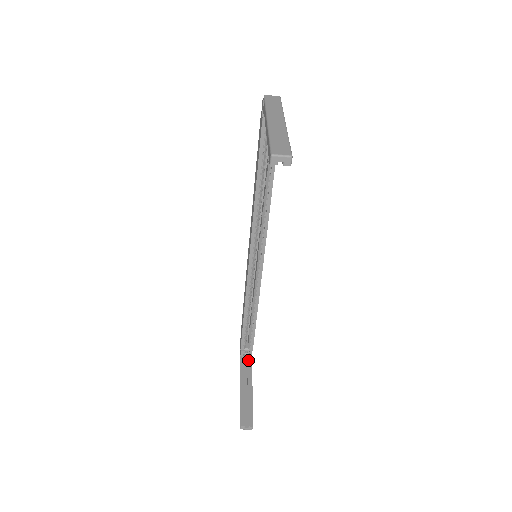
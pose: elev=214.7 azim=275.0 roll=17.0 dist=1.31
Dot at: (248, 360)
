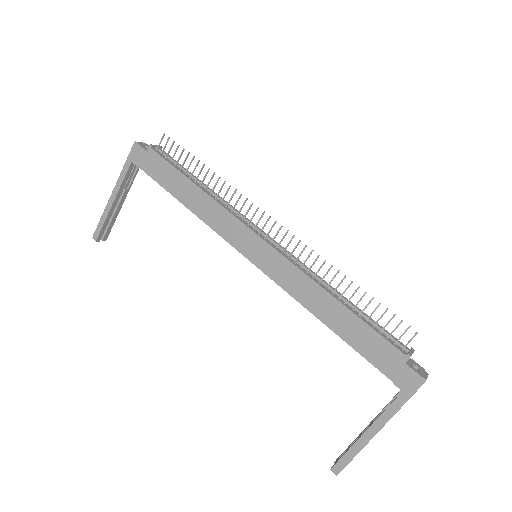
Dot at: (135, 167)
